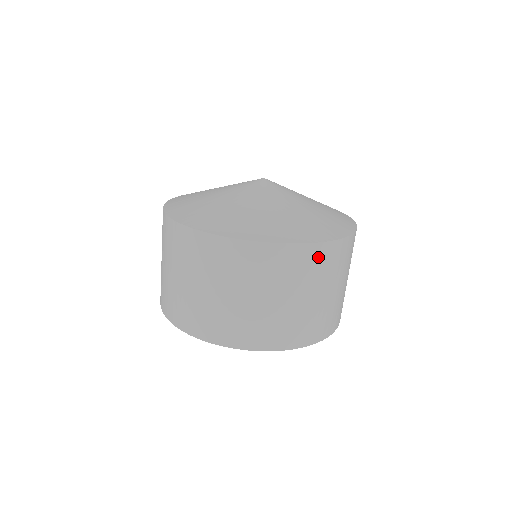
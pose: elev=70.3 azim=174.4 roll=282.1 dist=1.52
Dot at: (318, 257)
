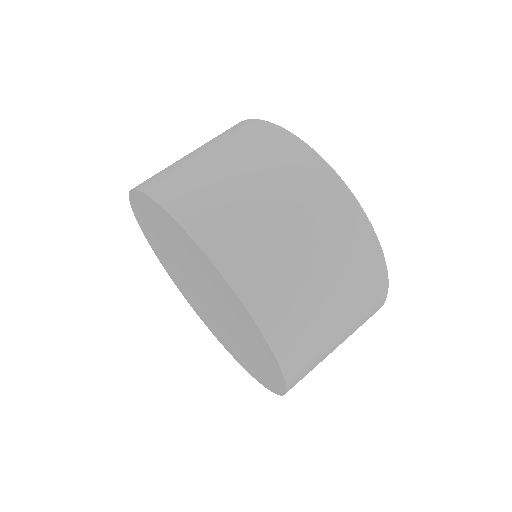
Dot at: (340, 208)
